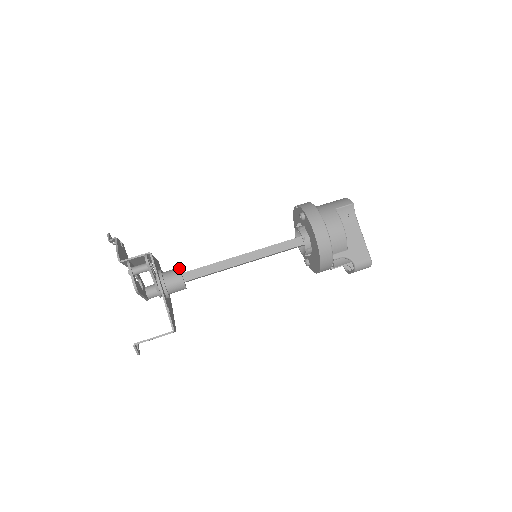
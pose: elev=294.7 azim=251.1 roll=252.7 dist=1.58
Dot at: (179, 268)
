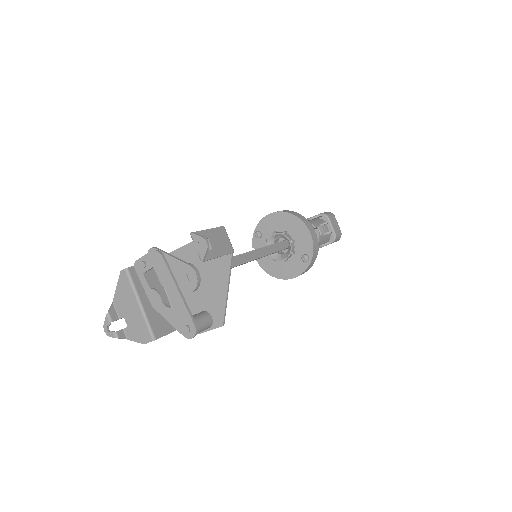
Dot at: occluded
